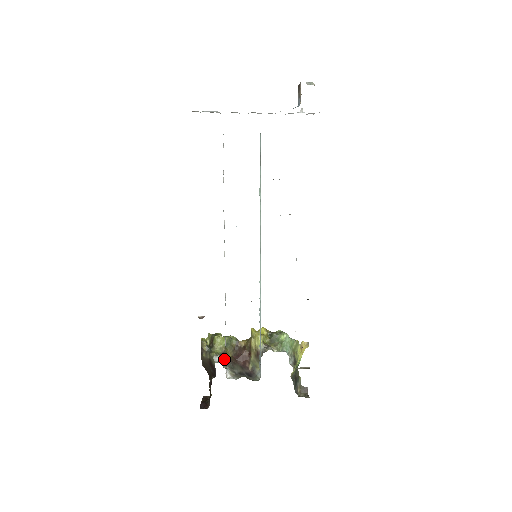
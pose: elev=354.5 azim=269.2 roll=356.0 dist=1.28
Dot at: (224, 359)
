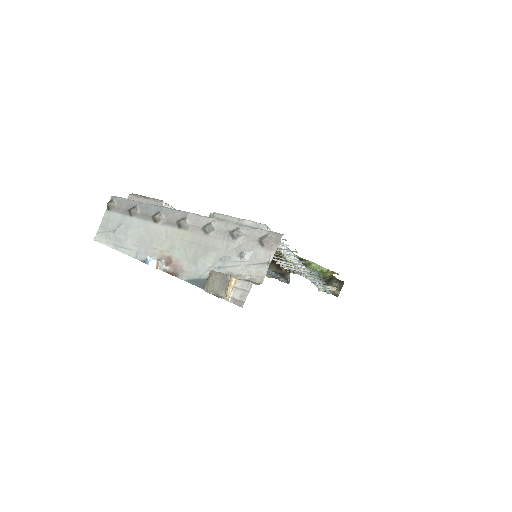
Dot at: occluded
